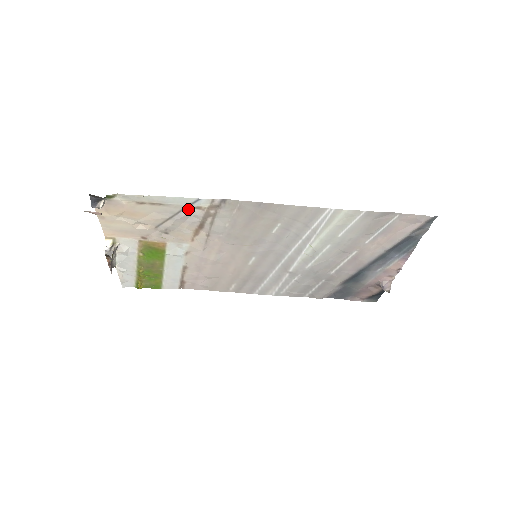
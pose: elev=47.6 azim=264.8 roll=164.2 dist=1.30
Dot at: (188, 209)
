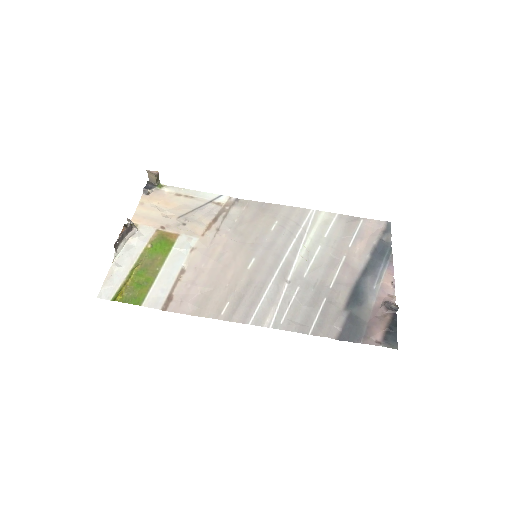
Dot at: (210, 204)
